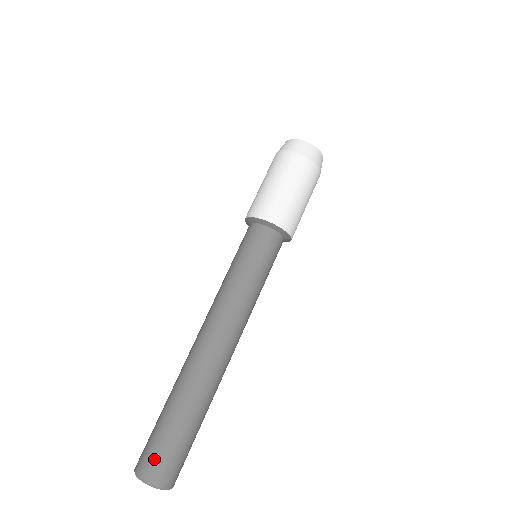
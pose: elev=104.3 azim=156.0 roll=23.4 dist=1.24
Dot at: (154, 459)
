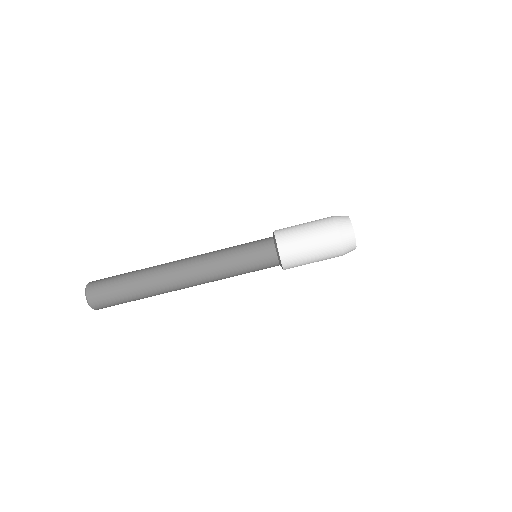
Dot at: (100, 285)
